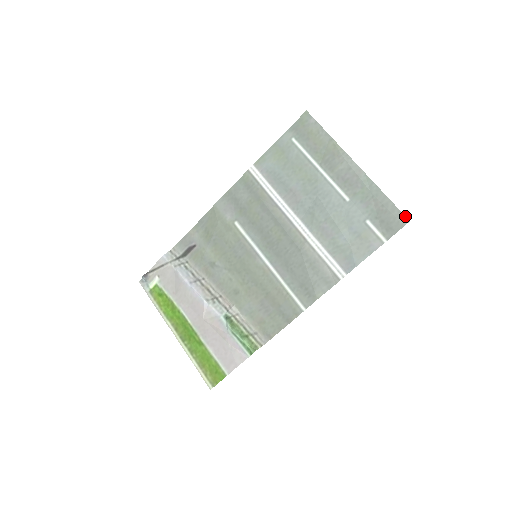
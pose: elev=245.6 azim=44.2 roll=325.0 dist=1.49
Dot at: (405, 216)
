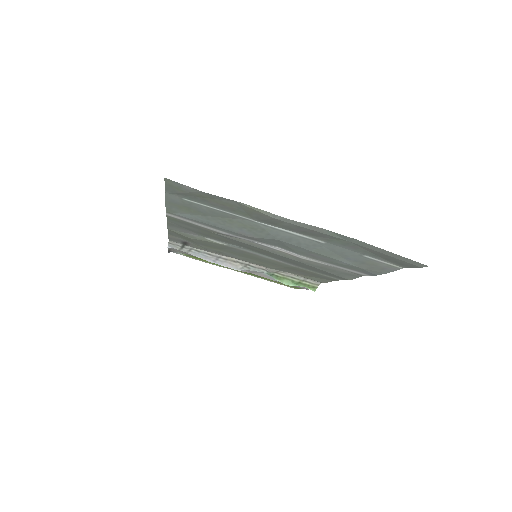
Dot at: (418, 263)
